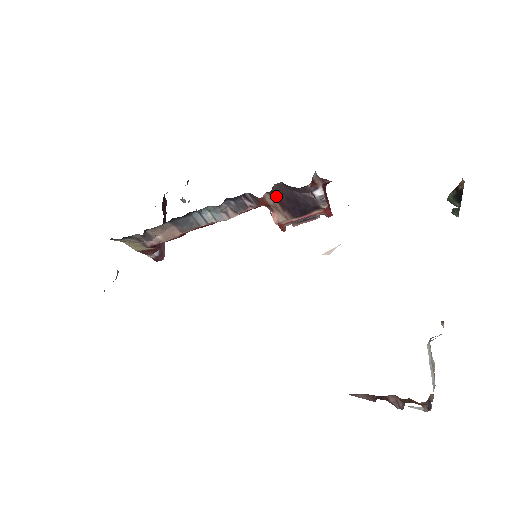
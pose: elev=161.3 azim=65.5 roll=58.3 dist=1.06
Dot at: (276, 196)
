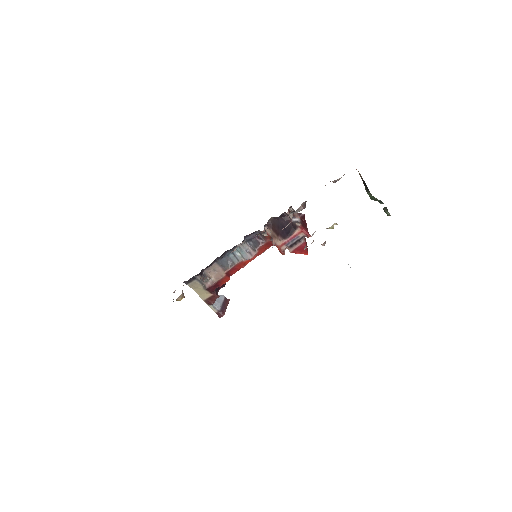
Dot at: (272, 228)
